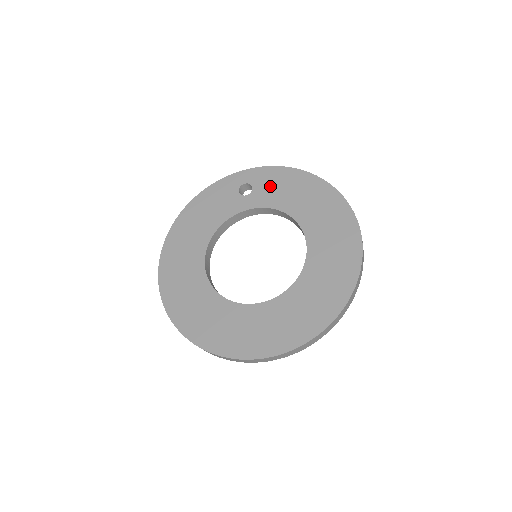
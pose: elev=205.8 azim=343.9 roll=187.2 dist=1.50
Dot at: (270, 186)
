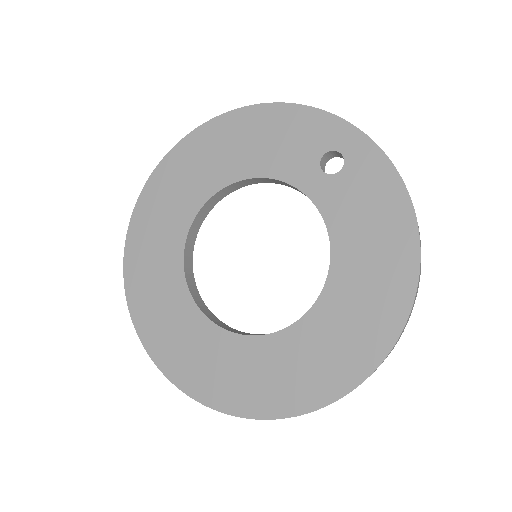
Dot at: (359, 194)
